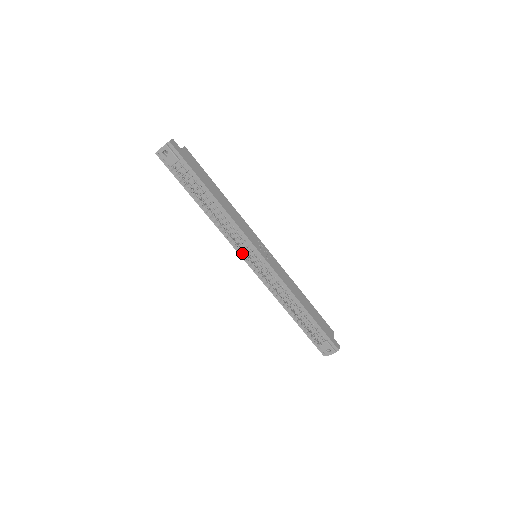
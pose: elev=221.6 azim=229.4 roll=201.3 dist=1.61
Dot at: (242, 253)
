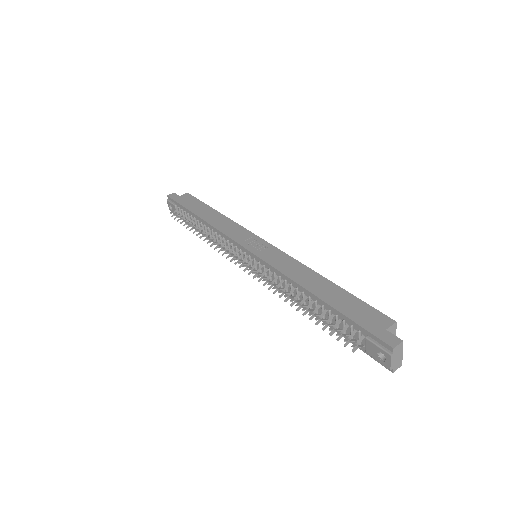
Dot at: occluded
